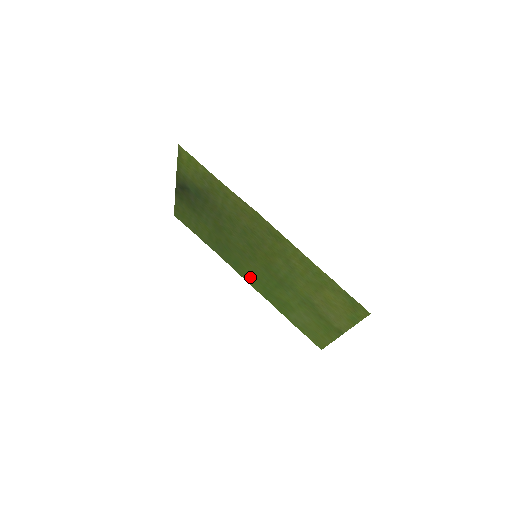
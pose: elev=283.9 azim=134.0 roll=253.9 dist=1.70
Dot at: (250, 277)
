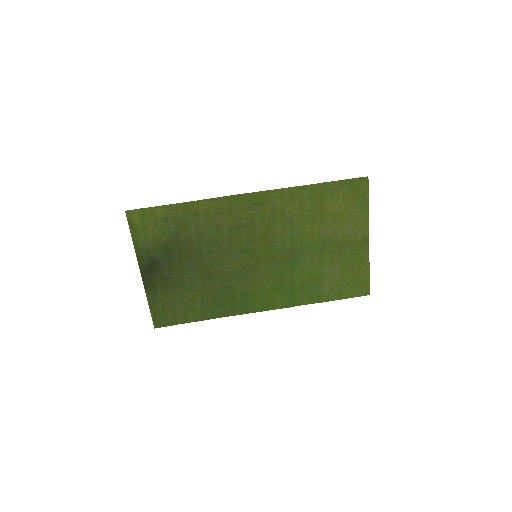
Dot at: (265, 298)
